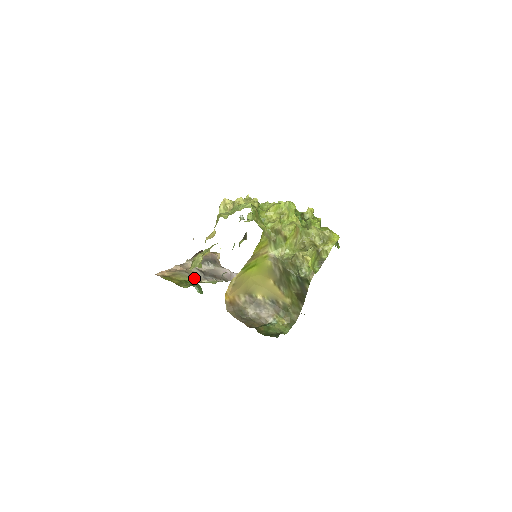
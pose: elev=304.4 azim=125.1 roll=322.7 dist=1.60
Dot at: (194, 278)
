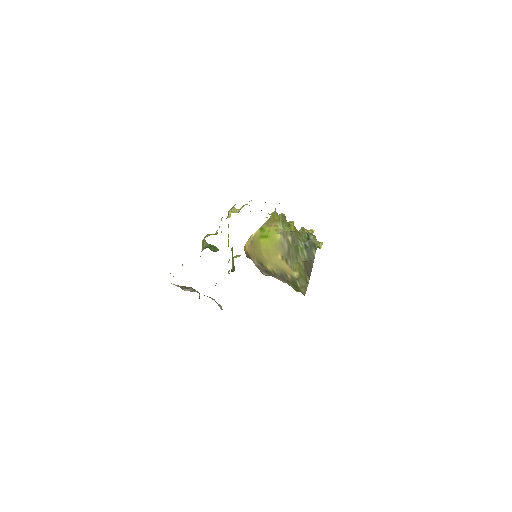
Dot at: occluded
